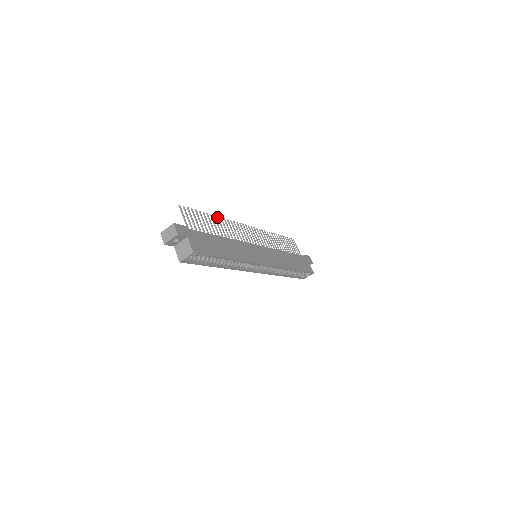
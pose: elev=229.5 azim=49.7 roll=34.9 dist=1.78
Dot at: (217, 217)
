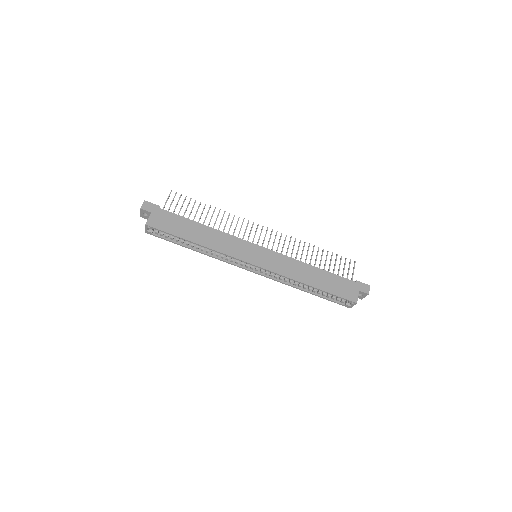
Dot at: (219, 210)
